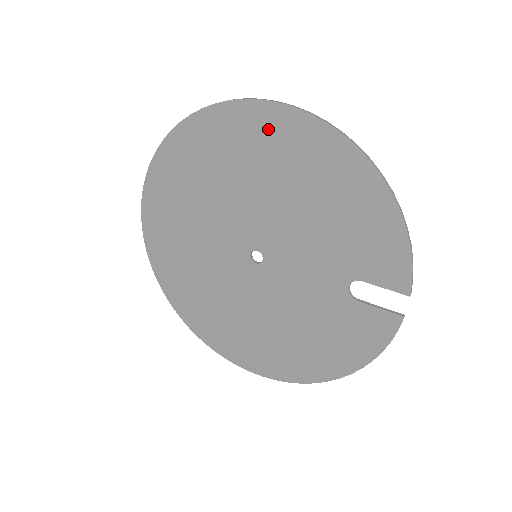
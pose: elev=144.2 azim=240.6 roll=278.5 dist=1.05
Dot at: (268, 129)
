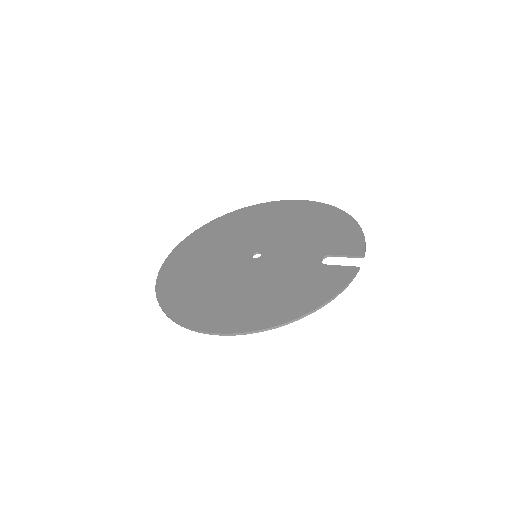
Dot at: (289, 207)
